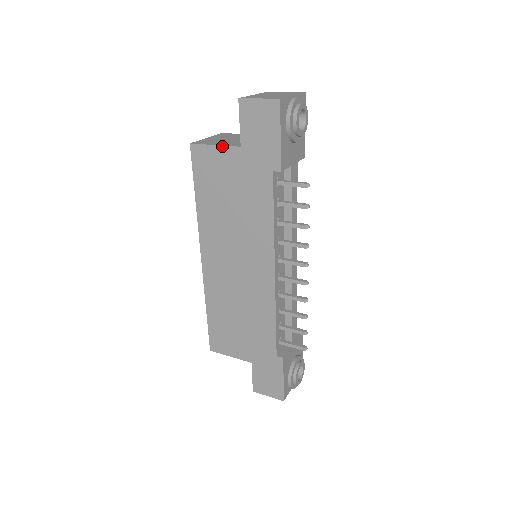
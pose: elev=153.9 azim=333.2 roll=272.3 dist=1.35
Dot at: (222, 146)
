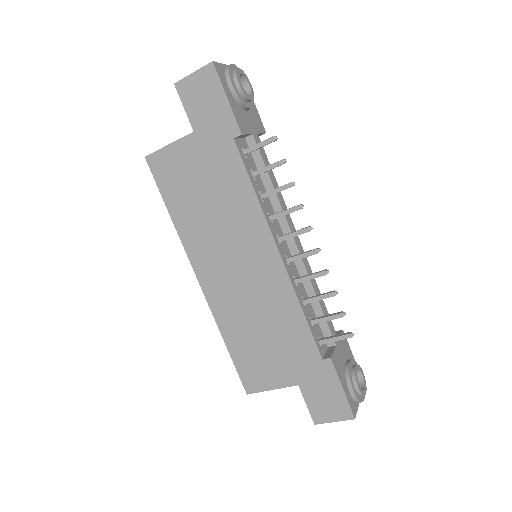
Dot at: (176, 141)
